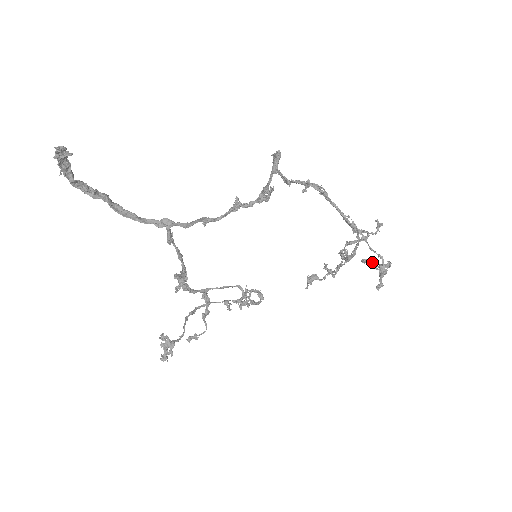
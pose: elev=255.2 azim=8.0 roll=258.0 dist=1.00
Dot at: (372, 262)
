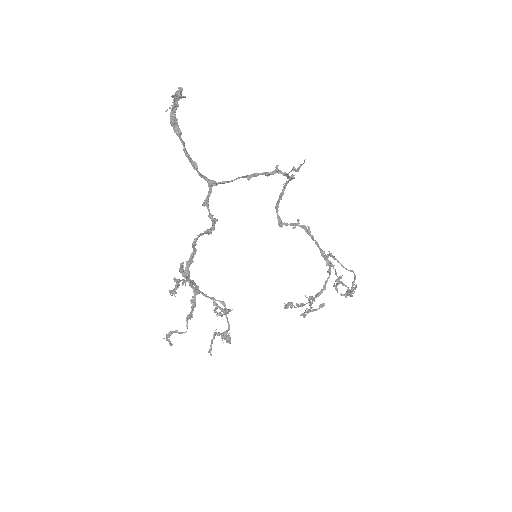
Dot at: (343, 283)
